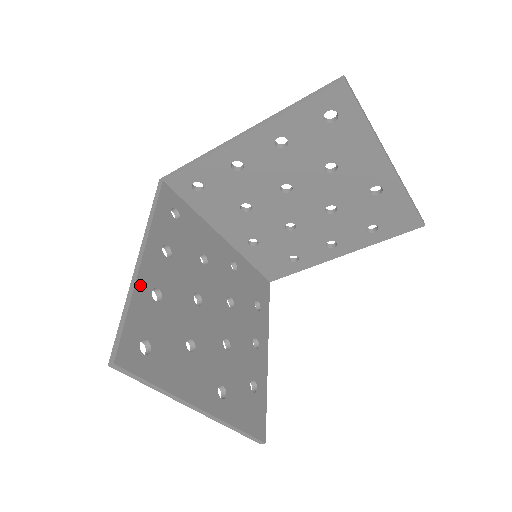
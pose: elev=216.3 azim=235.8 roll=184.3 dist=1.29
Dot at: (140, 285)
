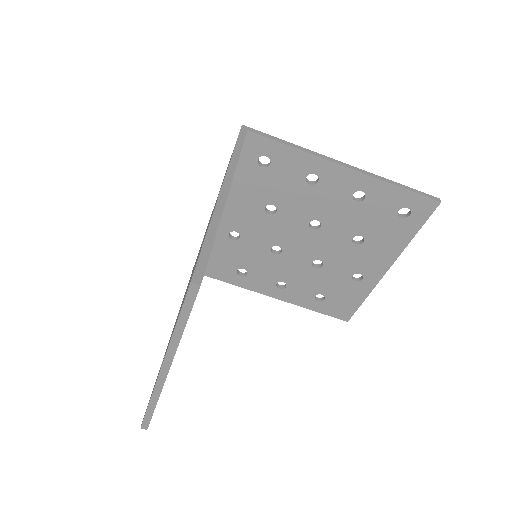
Dot at: occluded
